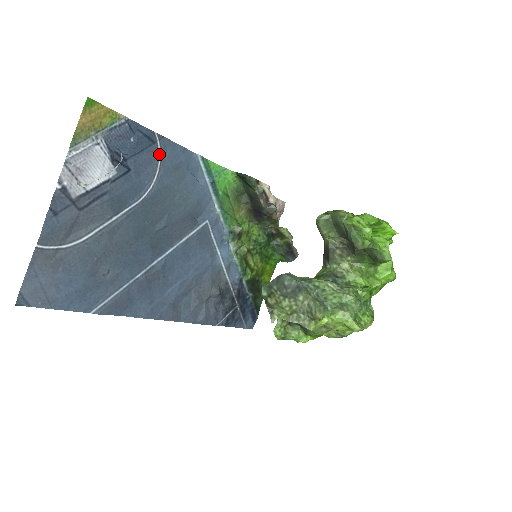
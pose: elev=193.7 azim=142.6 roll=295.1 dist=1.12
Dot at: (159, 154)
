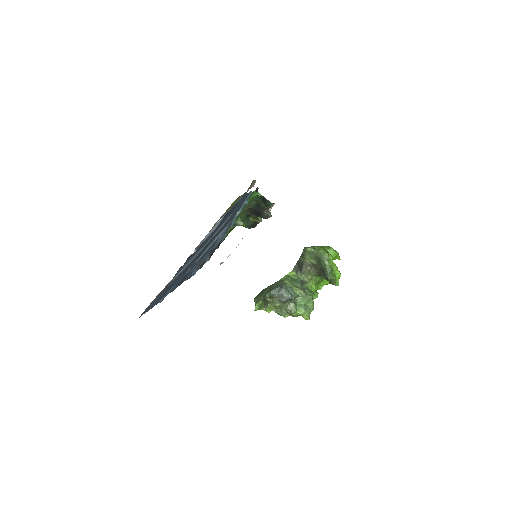
Dot at: (239, 203)
